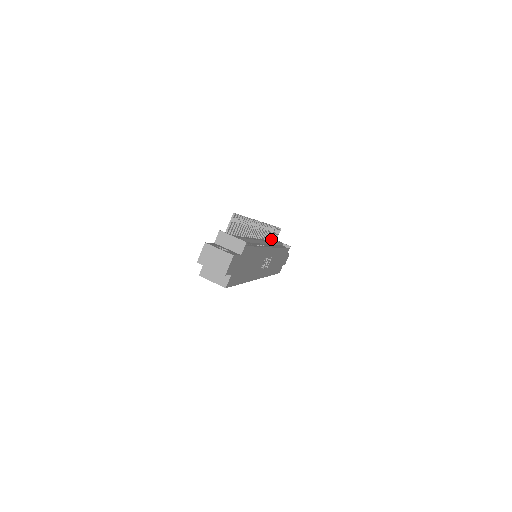
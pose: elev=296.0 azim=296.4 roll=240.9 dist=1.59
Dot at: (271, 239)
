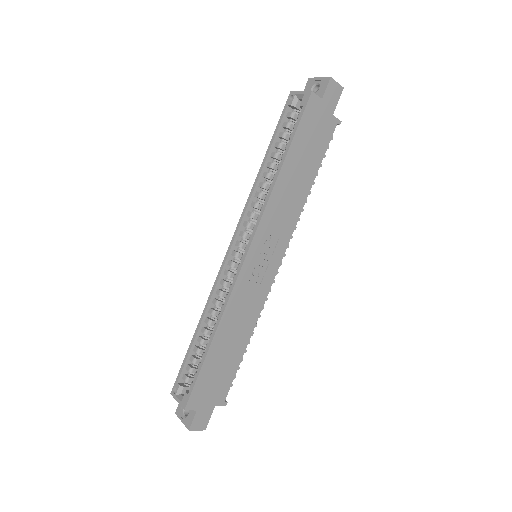
Dot at: occluded
